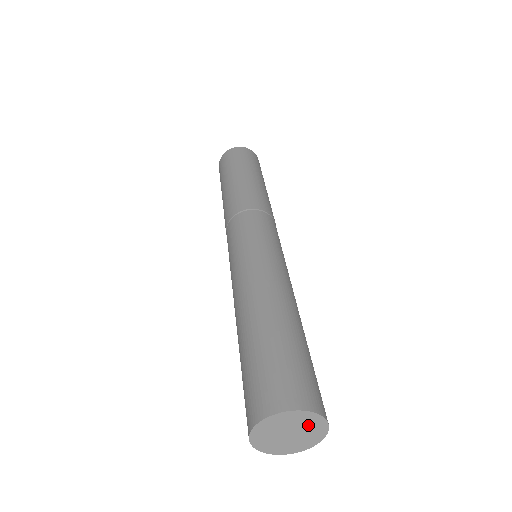
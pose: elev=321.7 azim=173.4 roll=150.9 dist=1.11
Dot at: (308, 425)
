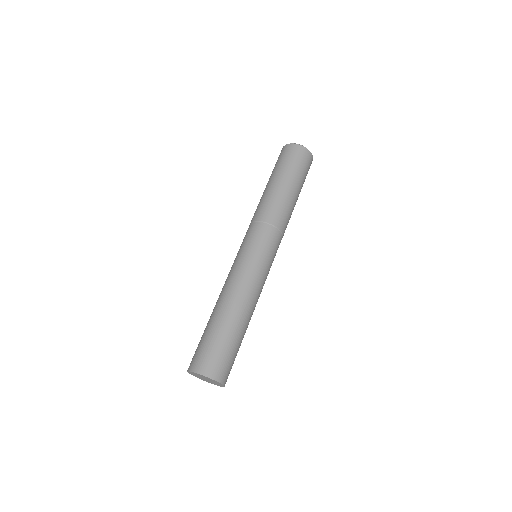
Dot at: (214, 381)
